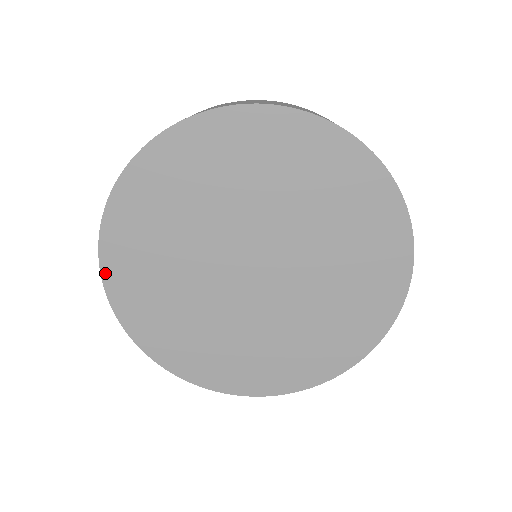
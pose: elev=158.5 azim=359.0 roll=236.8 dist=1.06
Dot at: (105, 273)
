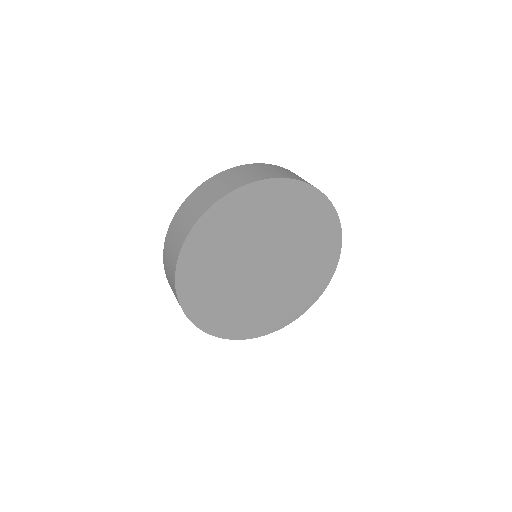
Dot at: (223, 336)
